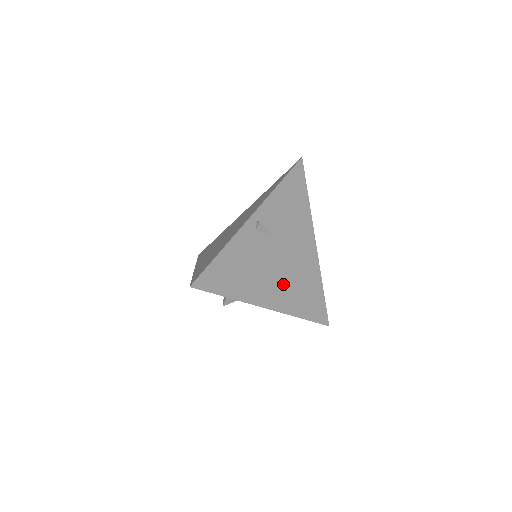
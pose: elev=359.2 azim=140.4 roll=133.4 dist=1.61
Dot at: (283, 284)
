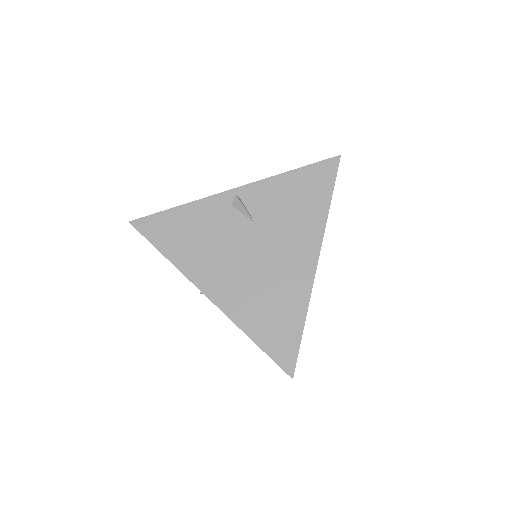
Dot at: (242, 282)
